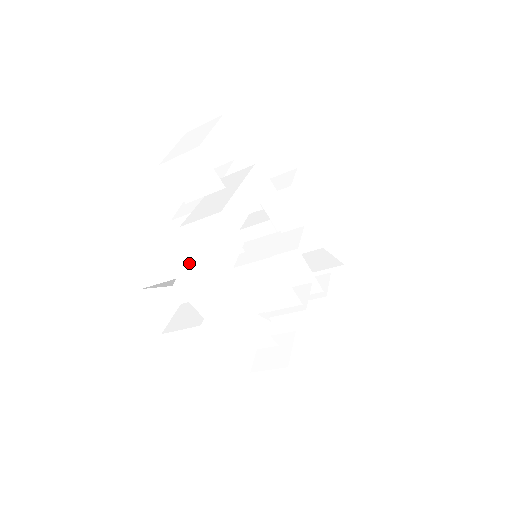
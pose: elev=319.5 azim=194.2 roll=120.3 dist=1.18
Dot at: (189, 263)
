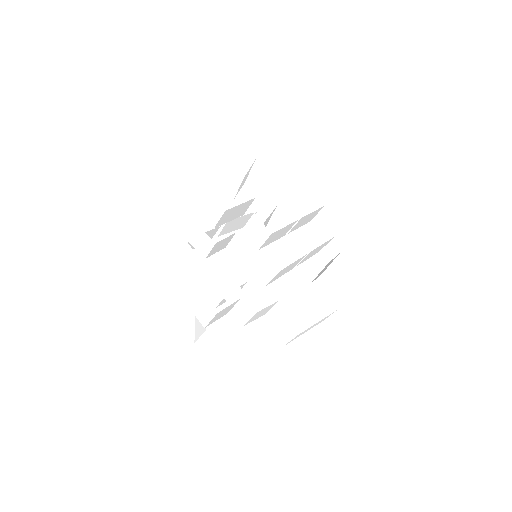
Dot at: (268, 333)
